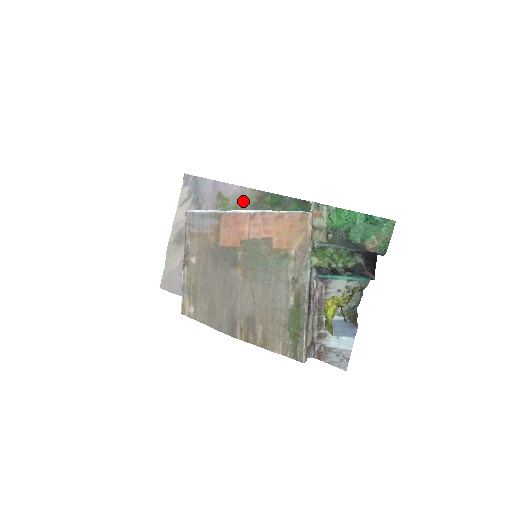
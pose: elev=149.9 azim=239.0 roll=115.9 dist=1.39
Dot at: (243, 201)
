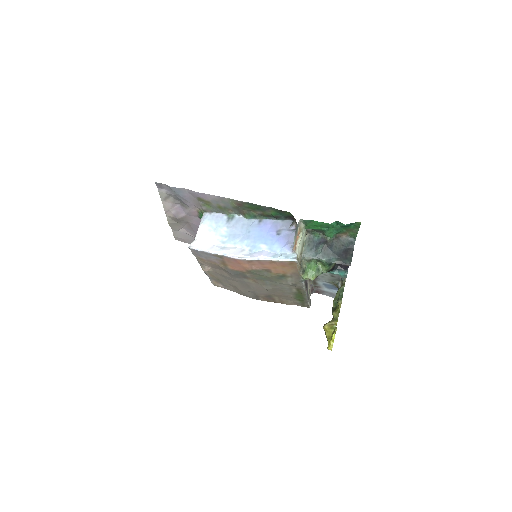
Dot at: (224, 204)
